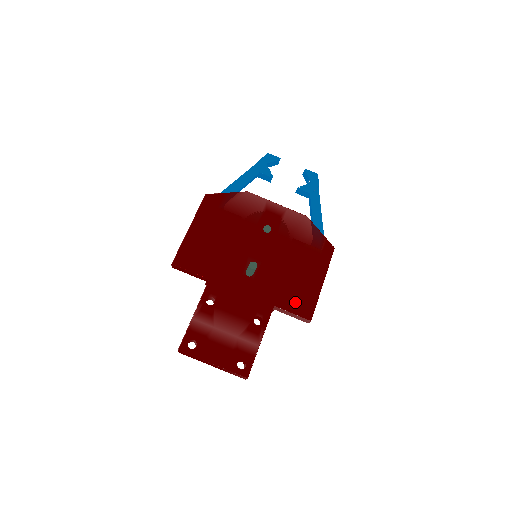
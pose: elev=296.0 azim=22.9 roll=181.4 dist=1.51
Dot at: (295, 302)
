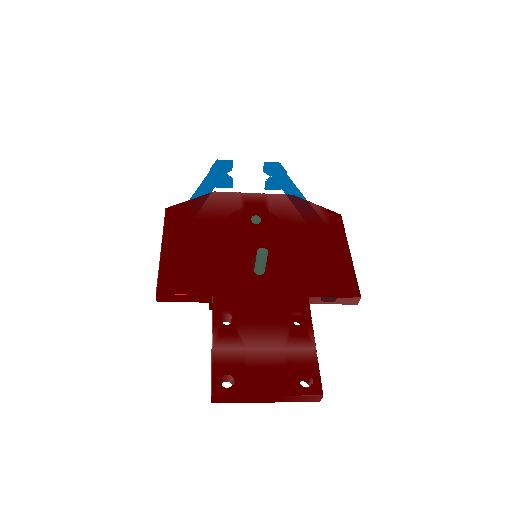
Dot at: (330, 283)
